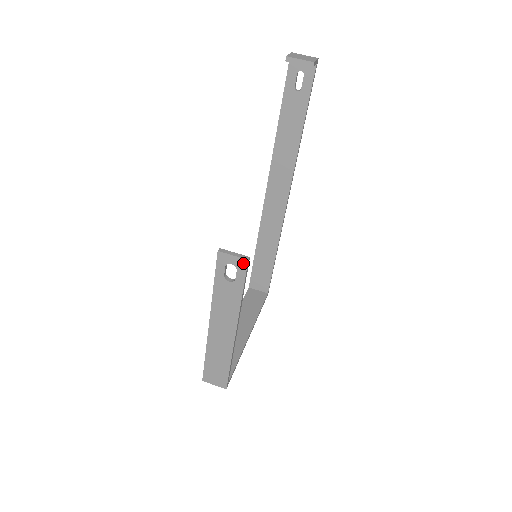
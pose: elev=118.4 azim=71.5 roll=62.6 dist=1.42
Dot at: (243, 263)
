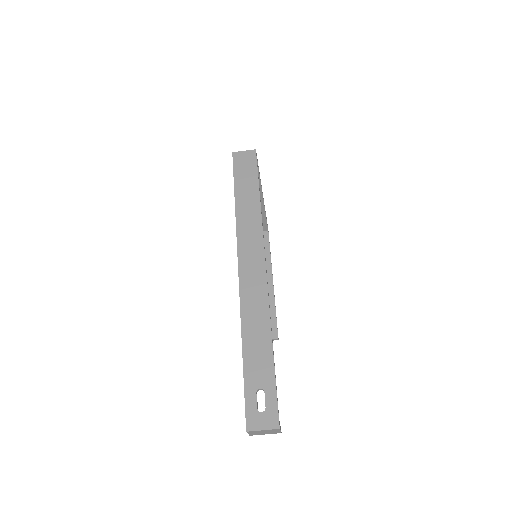
Dot at: (275, 337)
